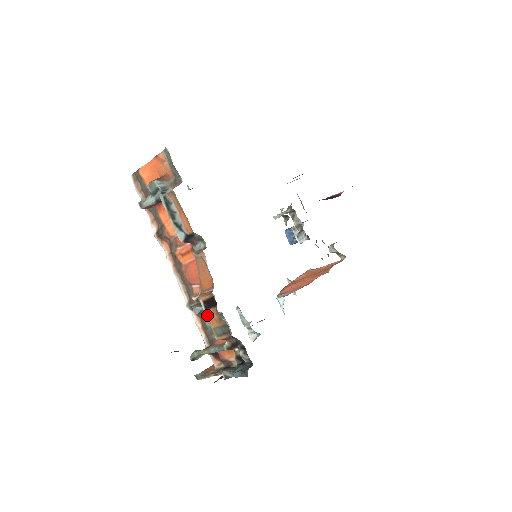
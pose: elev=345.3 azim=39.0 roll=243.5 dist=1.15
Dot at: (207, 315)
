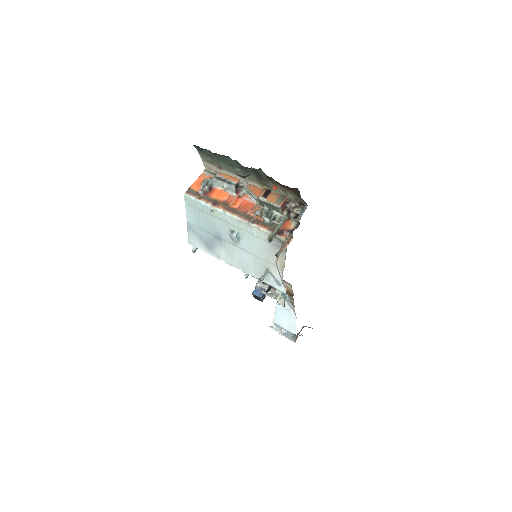
Dot at: (268, 200)
